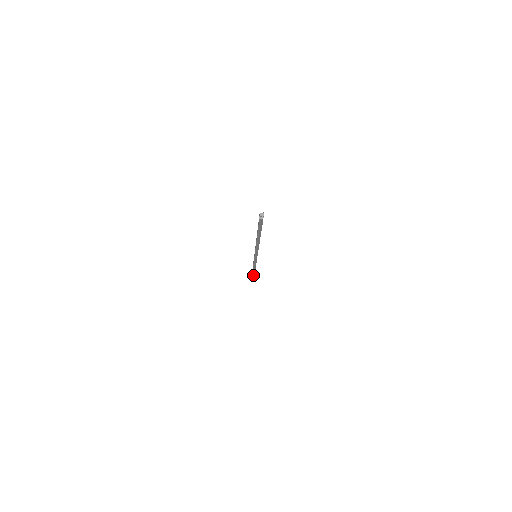
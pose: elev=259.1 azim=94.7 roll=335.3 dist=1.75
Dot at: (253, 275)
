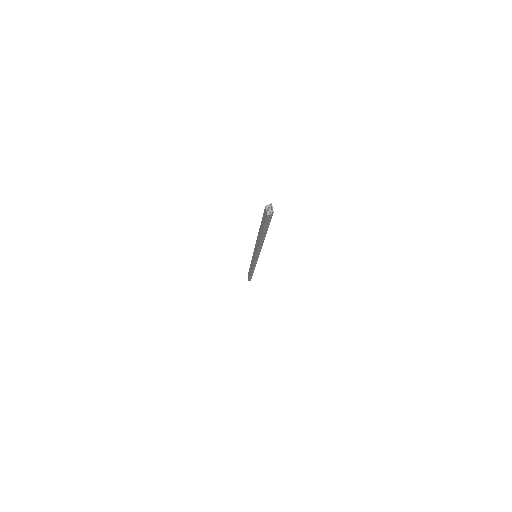
Dot at: (251, 275)
